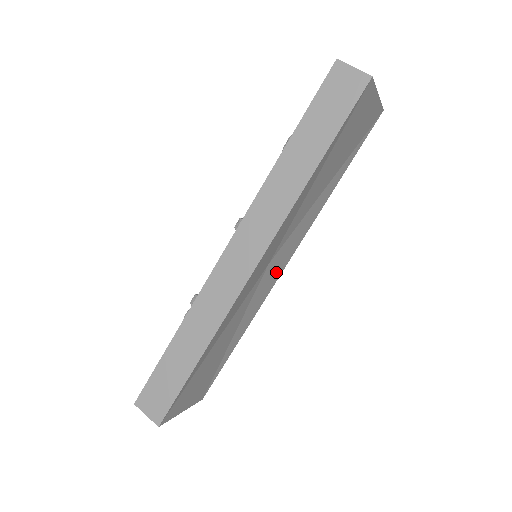
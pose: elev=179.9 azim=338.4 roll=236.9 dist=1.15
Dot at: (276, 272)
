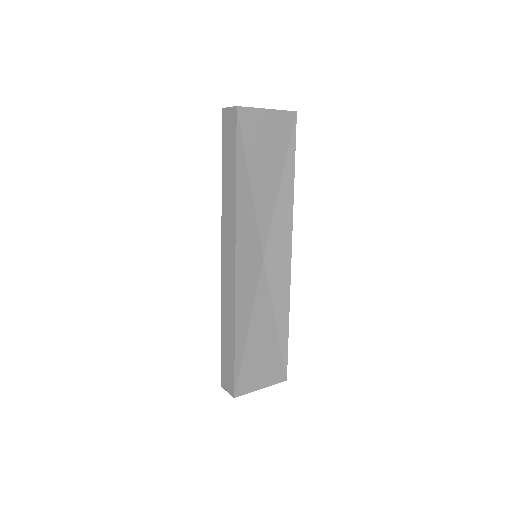
Dot at: (282, 262)
